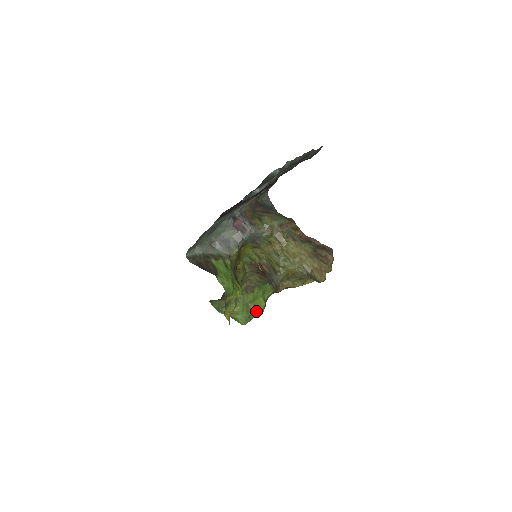
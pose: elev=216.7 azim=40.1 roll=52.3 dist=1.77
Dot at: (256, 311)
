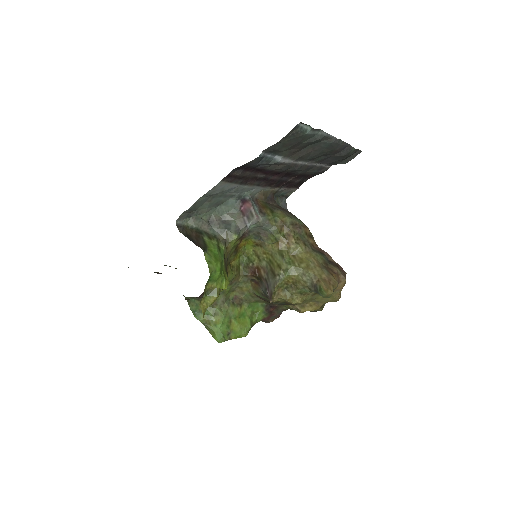
Dot at: (238, 331)
